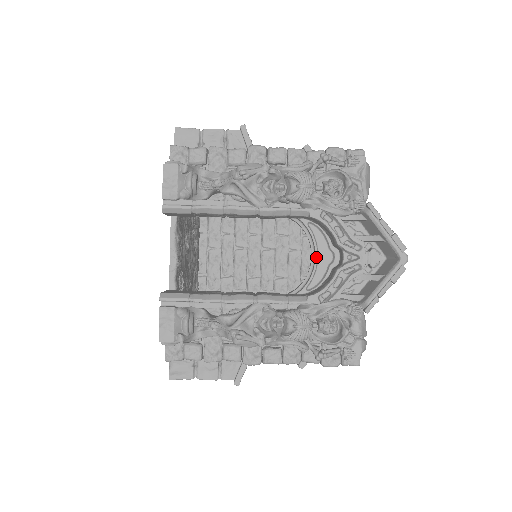
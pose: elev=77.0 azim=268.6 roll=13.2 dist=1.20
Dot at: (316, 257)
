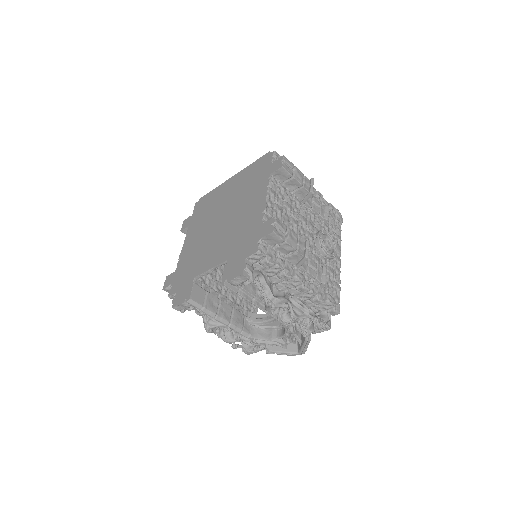
Dot at: (271, 323)
